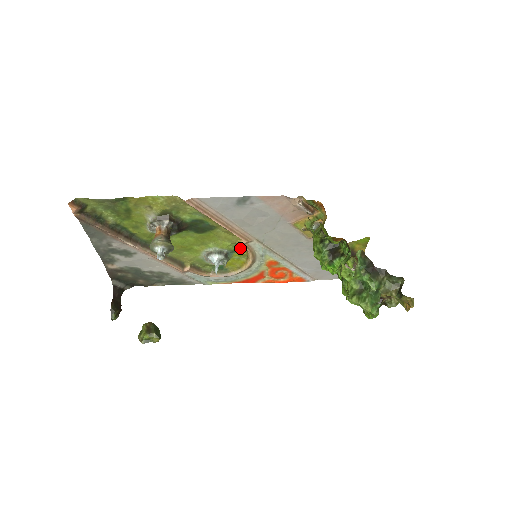
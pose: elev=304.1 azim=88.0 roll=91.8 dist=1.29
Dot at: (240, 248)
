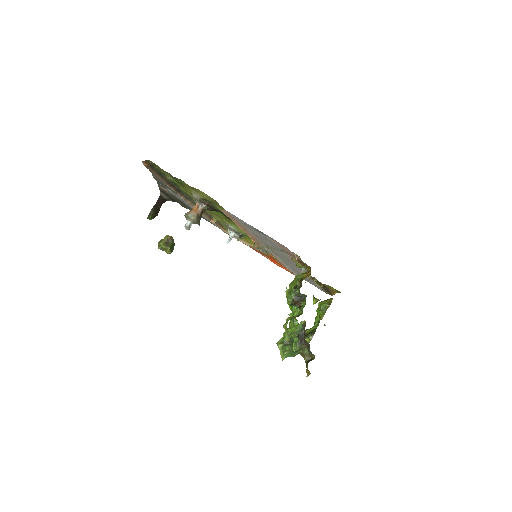
Dot at: occluded
